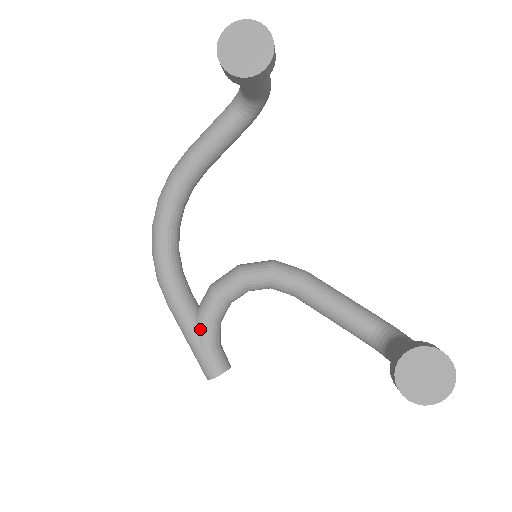
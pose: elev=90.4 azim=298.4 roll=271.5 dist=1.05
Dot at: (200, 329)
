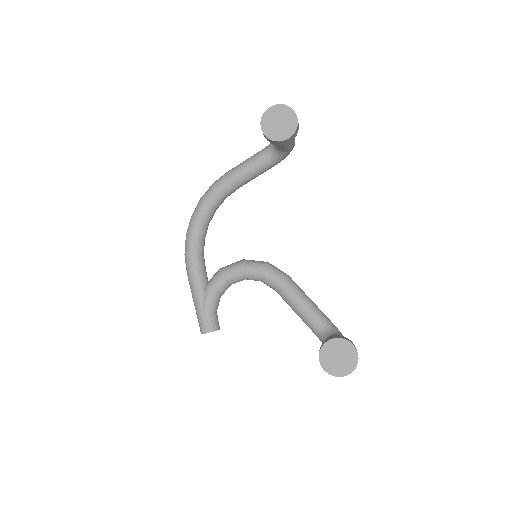
Dot at: (205, 297)
